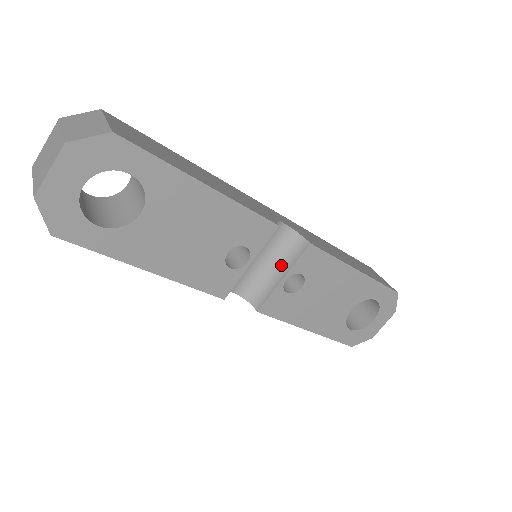
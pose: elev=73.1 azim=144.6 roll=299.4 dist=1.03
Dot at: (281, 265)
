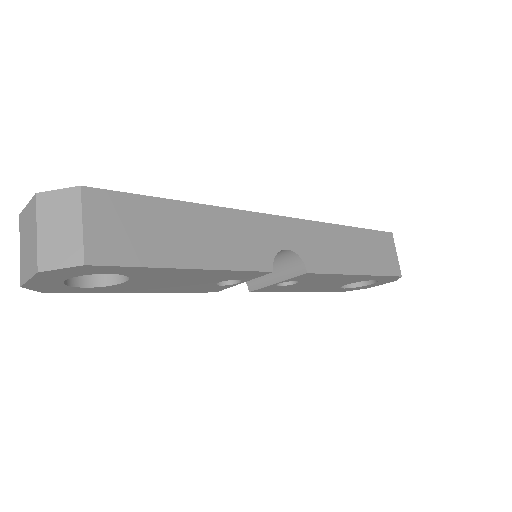
Dot at: (278, 271)
